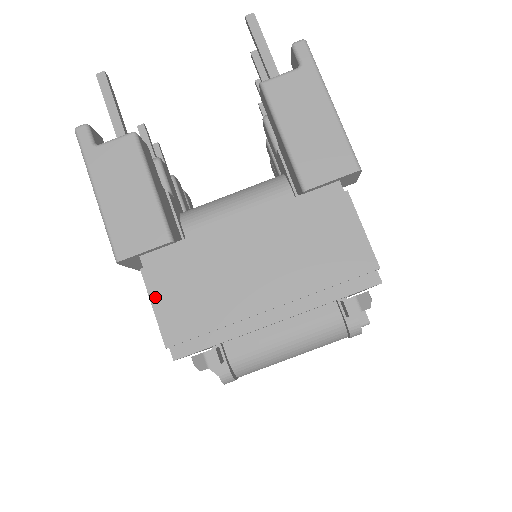
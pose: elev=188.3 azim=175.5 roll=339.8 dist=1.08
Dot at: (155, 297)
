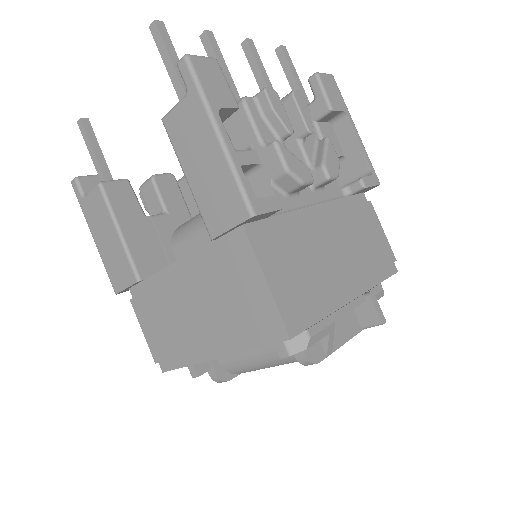
Dot at: (142, 323)
